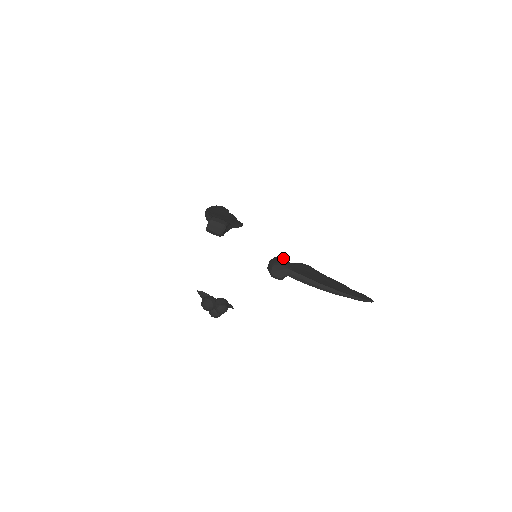
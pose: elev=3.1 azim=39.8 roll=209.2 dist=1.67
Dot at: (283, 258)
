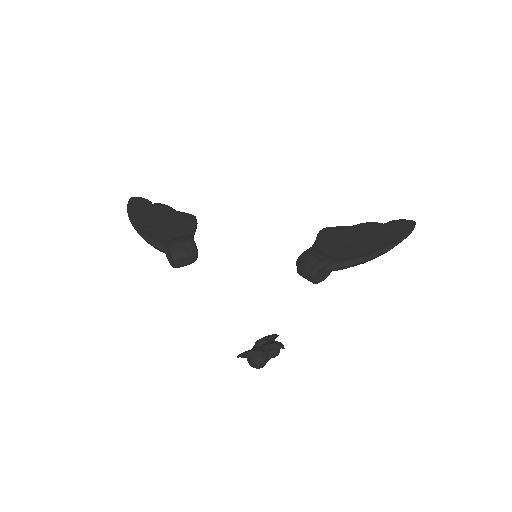
Dot at: (308, 249)
